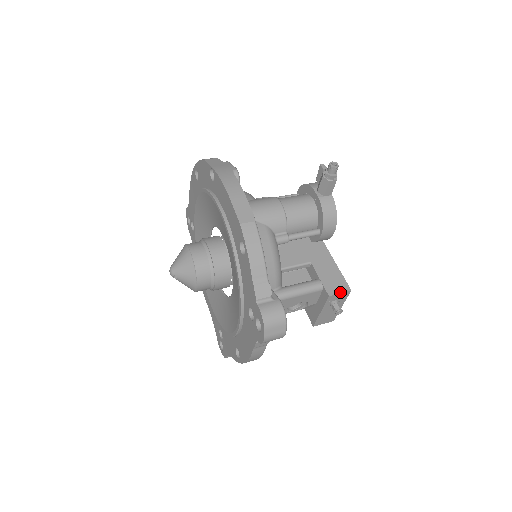
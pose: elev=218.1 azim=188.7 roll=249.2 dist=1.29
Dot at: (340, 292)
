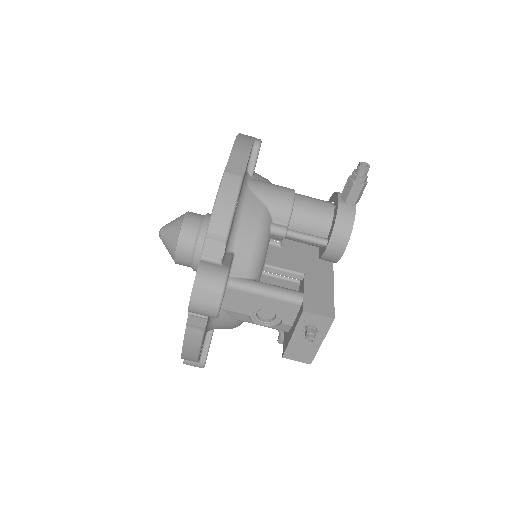
Dot at: (319, 314)
